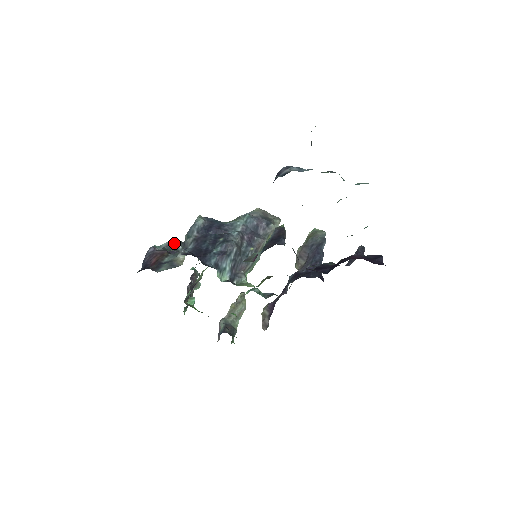
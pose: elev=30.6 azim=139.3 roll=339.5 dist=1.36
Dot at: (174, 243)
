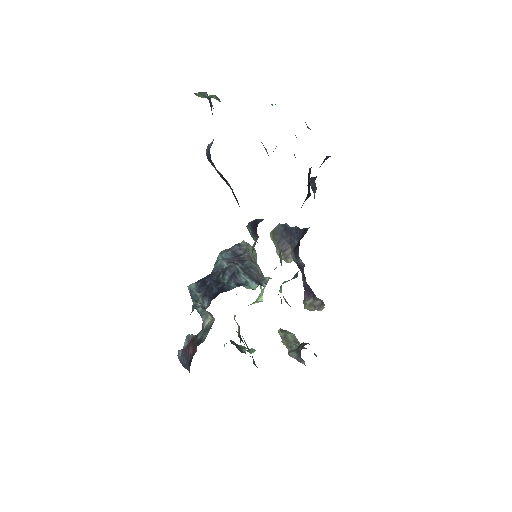
Dot at: (192, 308)
